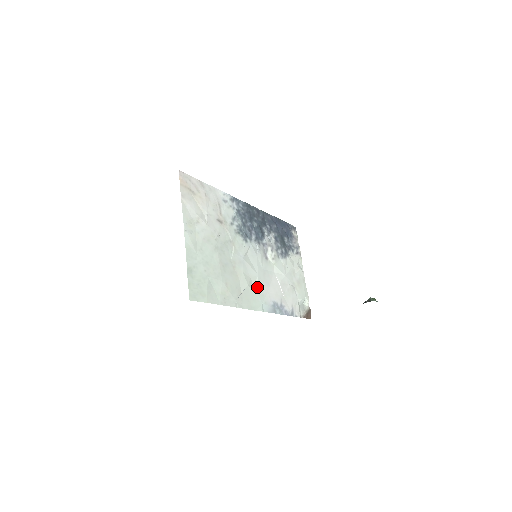
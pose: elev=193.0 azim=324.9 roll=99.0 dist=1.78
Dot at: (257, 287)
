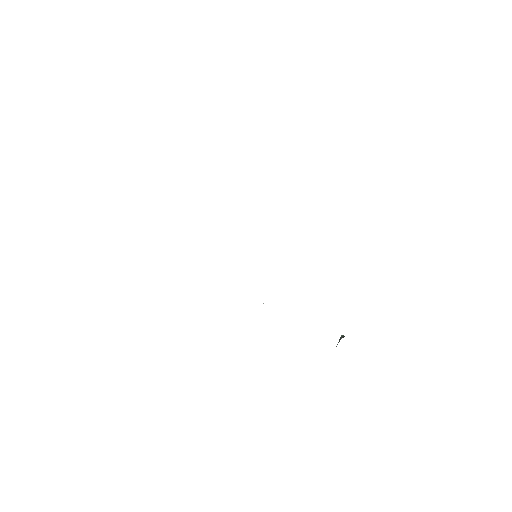
Dot at: occluded
